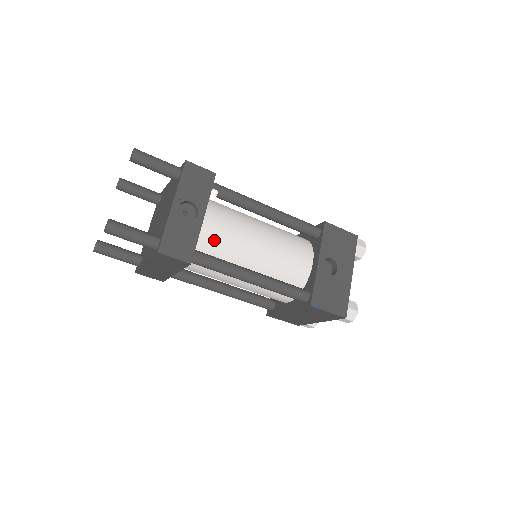
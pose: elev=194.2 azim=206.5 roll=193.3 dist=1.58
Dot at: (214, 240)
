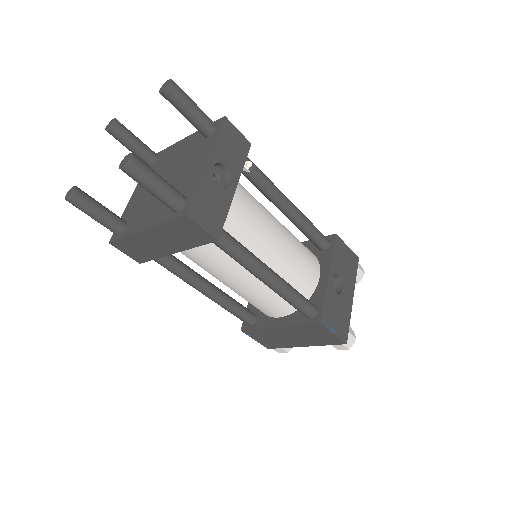
Dot at: (236, 221)
